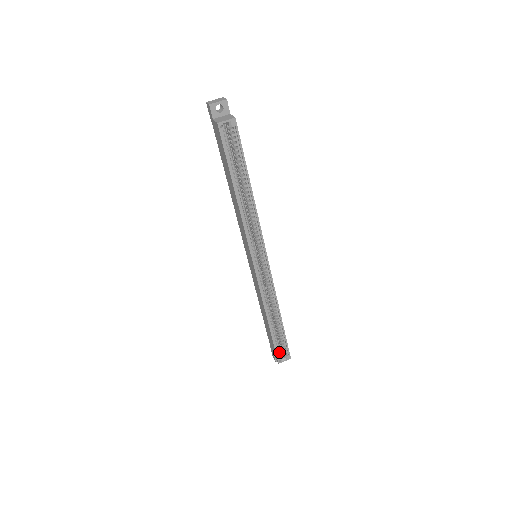
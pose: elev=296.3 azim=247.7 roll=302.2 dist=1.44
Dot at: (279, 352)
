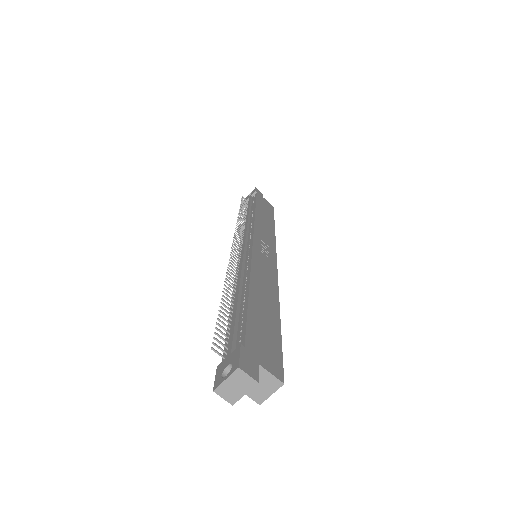
Dot at: occluded
